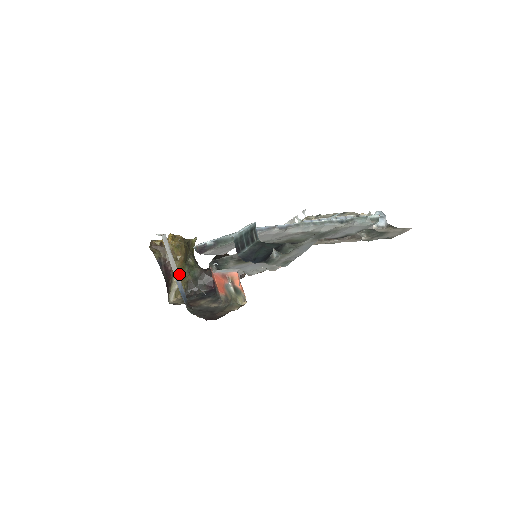
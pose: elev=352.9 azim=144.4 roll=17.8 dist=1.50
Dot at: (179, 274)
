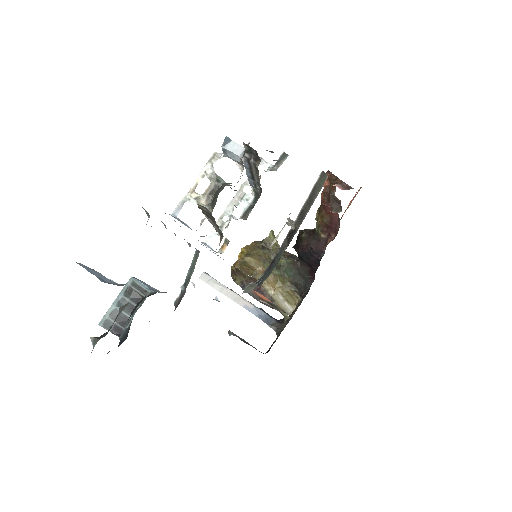
Dot at: (274, 283)
